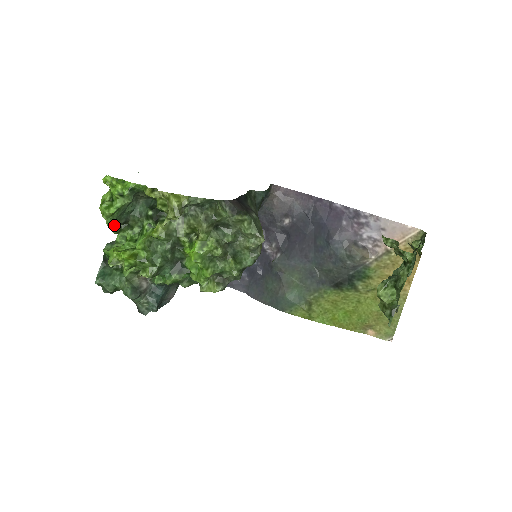
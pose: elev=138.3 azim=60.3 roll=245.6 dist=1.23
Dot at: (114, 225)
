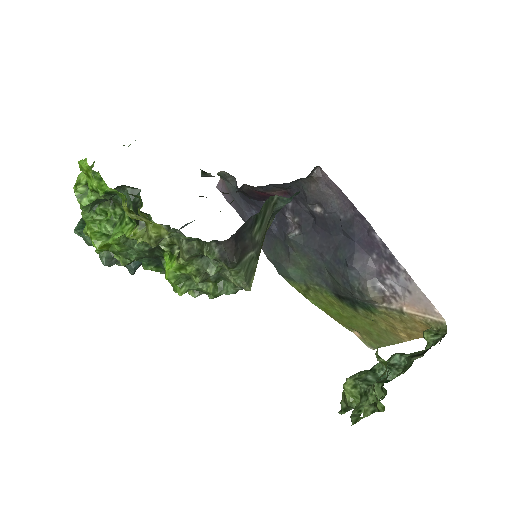
Dot at: (88, 210)
